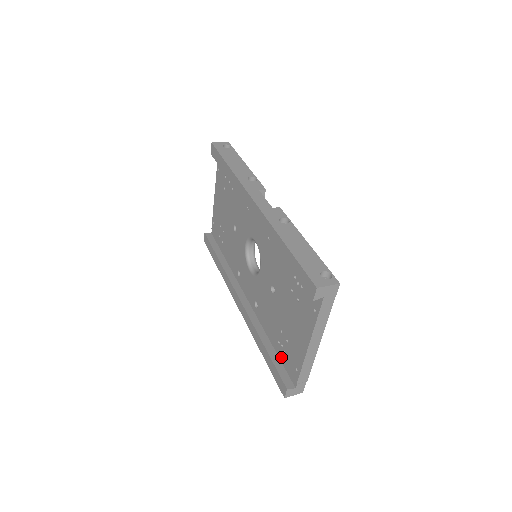
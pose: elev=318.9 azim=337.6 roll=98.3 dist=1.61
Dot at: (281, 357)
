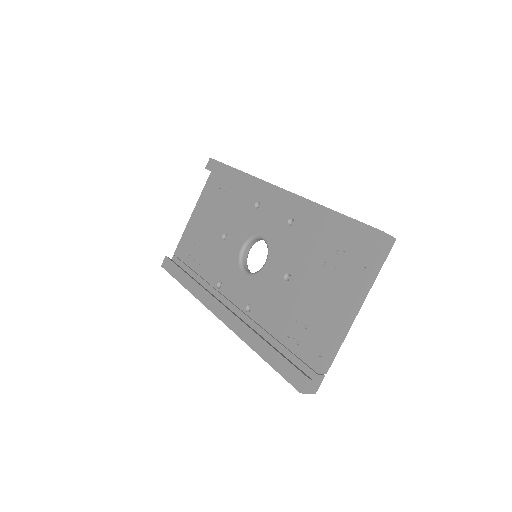
Dot at: (290, 353)
